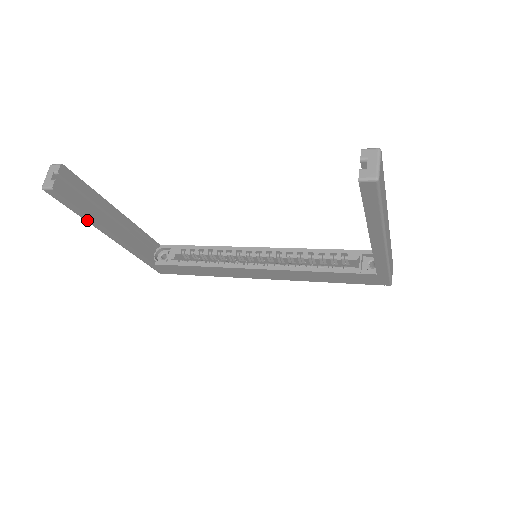
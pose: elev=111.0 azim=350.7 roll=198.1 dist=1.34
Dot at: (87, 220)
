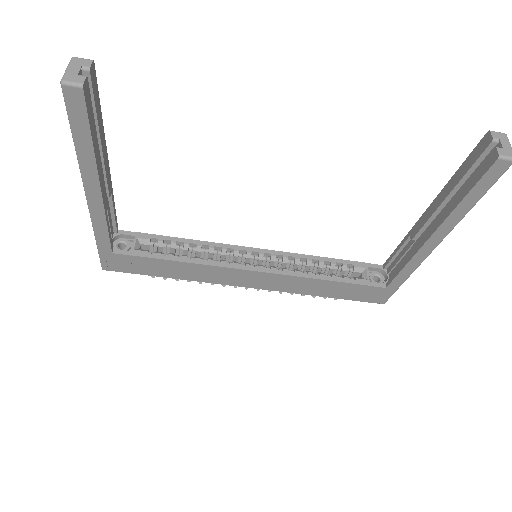
Dot at: (81, 158)
